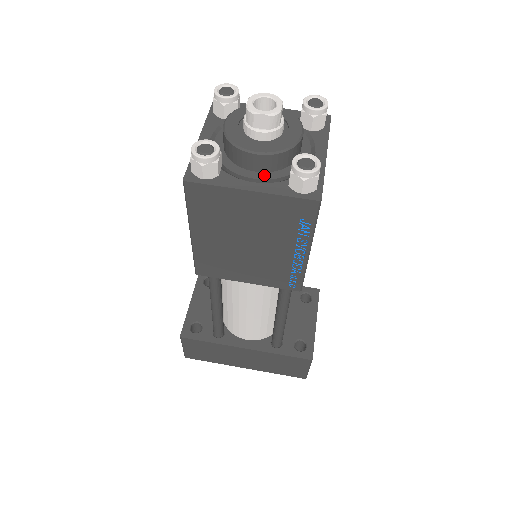
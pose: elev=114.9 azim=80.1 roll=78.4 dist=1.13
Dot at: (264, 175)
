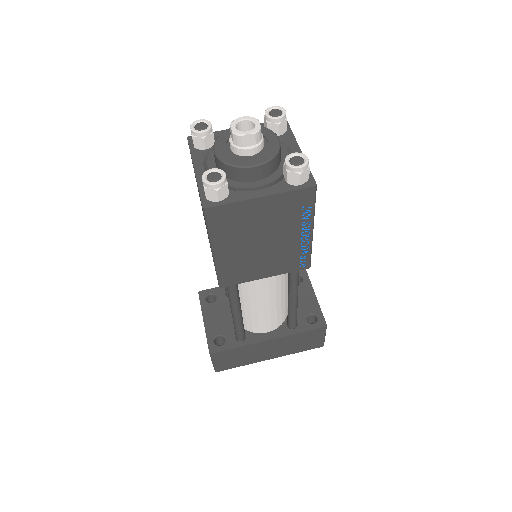
Dot at: (263, 182)
